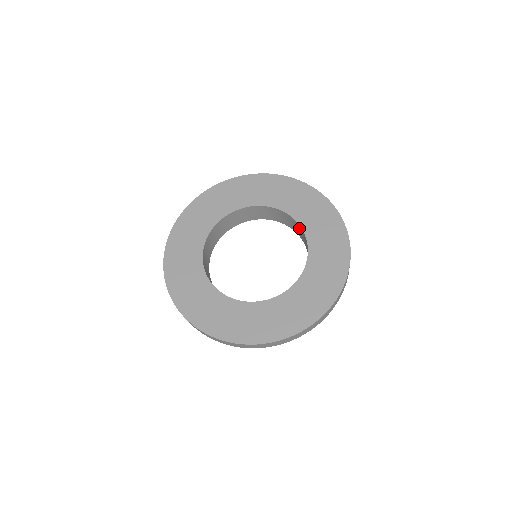
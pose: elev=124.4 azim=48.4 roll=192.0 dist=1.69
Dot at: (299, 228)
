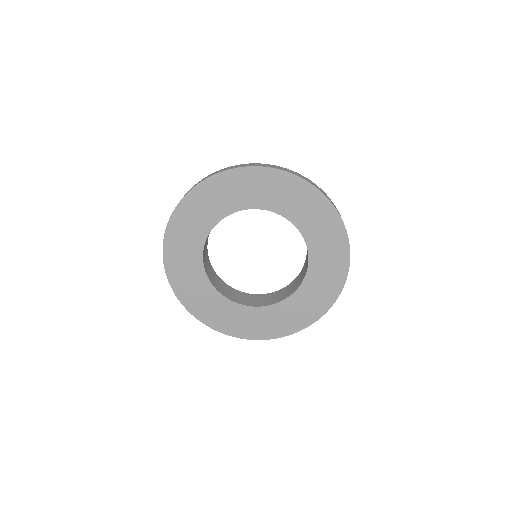
Dot at: occluded
